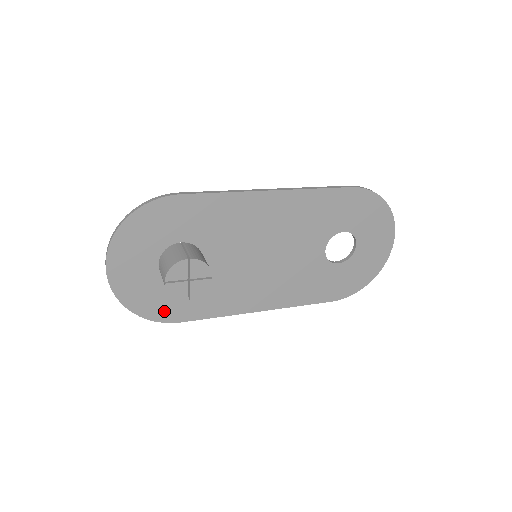
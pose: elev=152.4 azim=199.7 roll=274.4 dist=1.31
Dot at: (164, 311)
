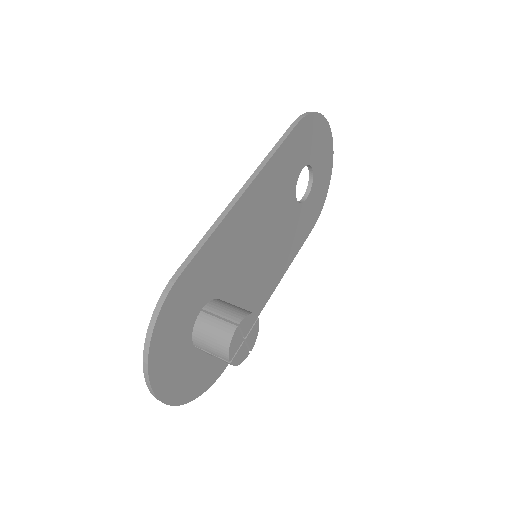
Dot at: (214, 370)
